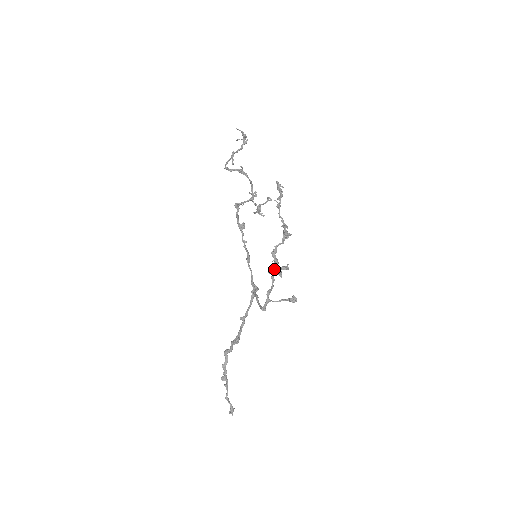
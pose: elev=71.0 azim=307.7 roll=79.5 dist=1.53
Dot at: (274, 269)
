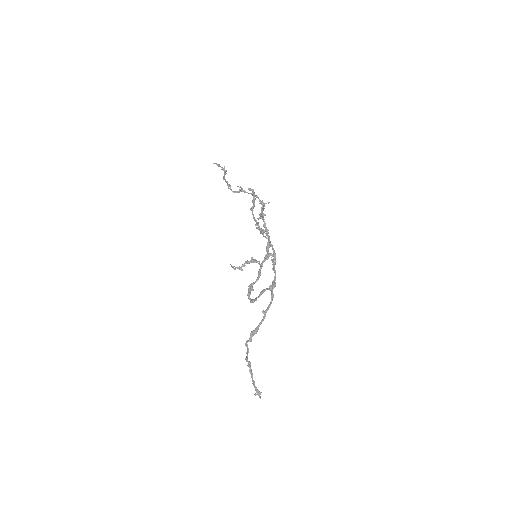
Dot at: (261, 264)
